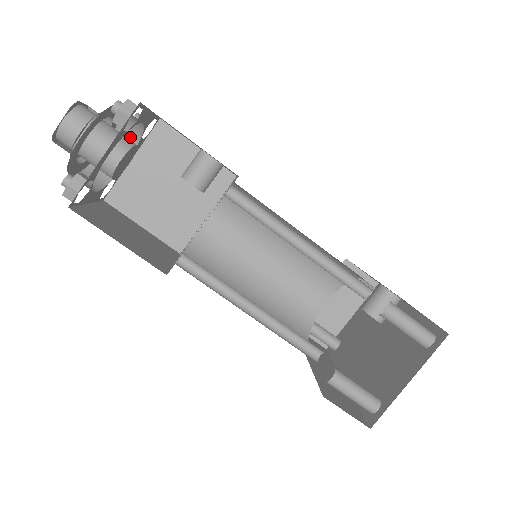
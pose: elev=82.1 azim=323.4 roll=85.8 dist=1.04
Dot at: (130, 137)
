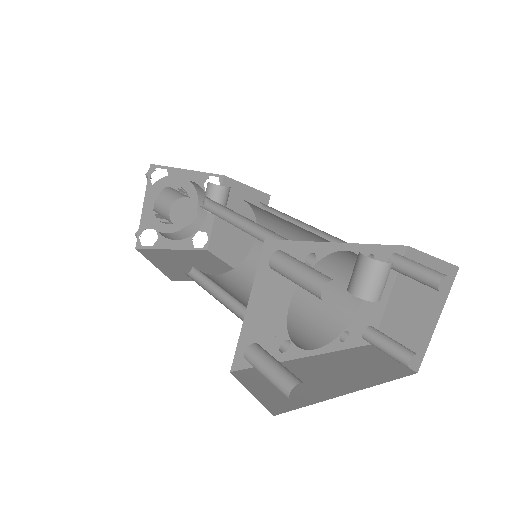
Dot at: (203, 196)
